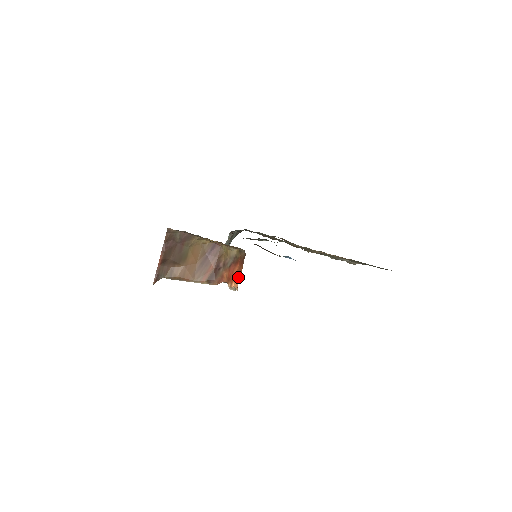
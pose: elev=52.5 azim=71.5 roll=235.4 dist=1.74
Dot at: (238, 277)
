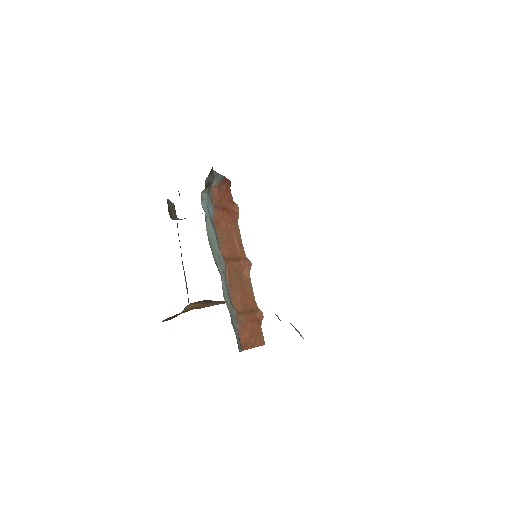
Dot at: occluded
